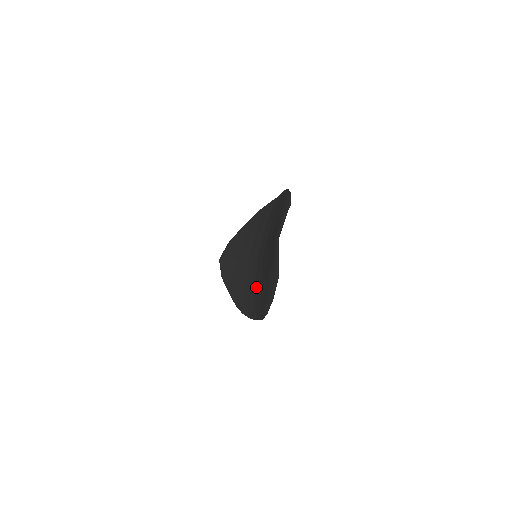
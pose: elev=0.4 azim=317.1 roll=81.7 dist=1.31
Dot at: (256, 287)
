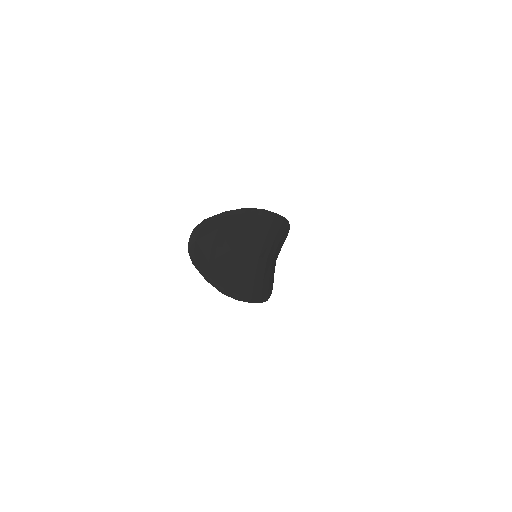
Dot at: occluded
